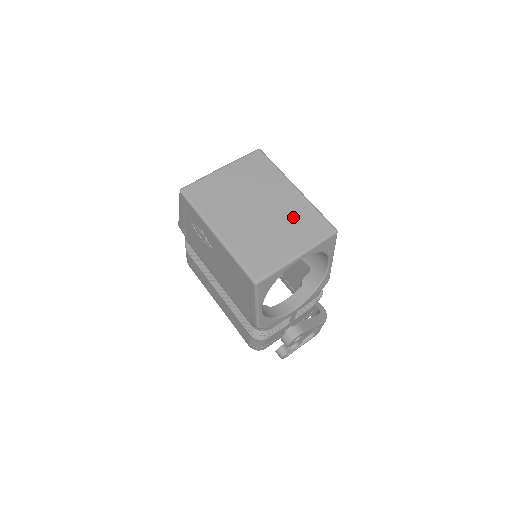
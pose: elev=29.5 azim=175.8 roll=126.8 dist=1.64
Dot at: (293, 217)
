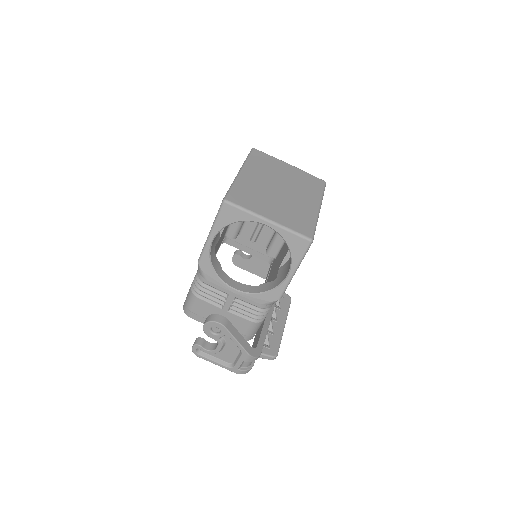
Dot at: (295, 210)
